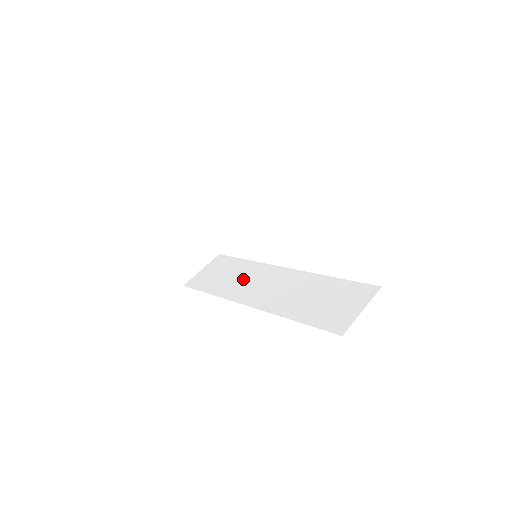
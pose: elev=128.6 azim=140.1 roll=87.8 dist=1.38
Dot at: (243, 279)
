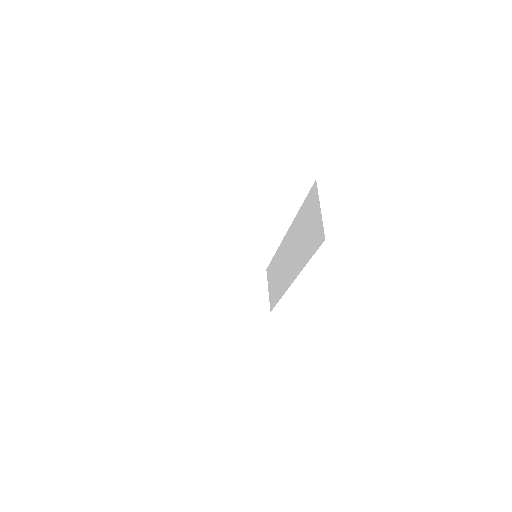
Dot at: (281, 270)
